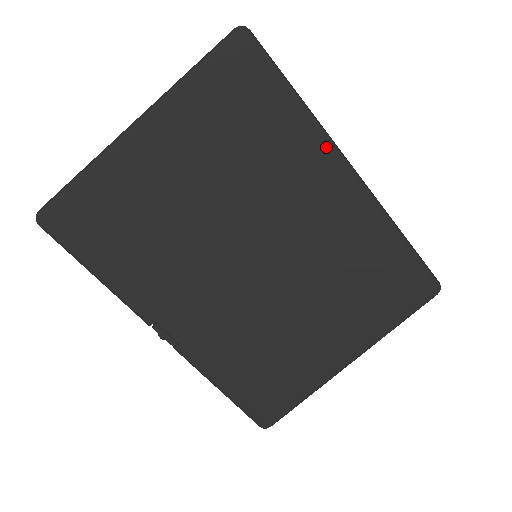
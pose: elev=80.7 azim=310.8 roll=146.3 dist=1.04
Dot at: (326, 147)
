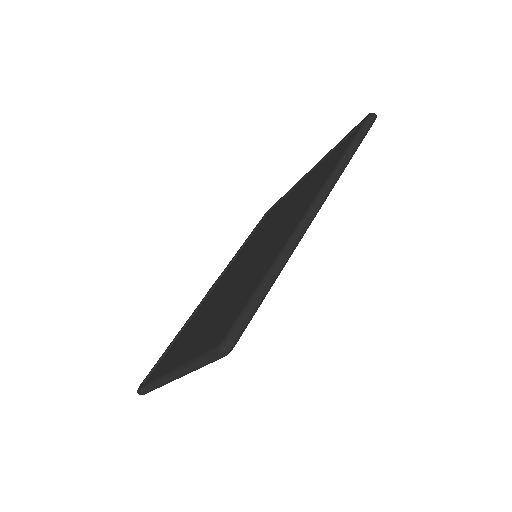
Dot at: occluded
